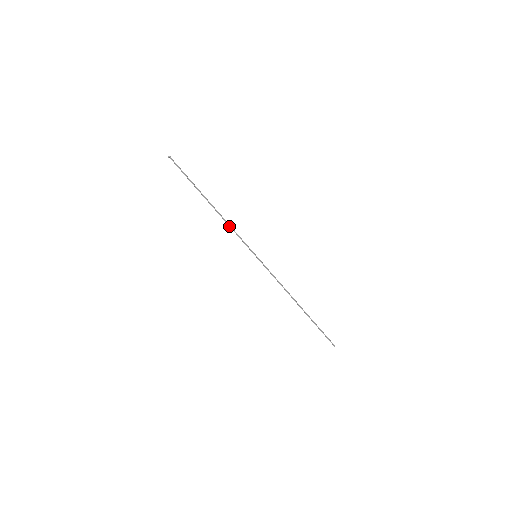
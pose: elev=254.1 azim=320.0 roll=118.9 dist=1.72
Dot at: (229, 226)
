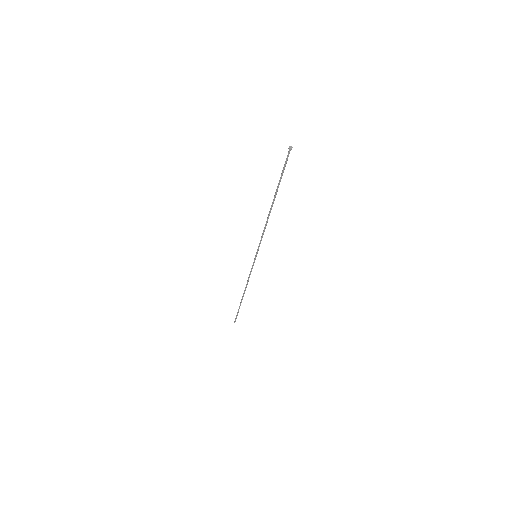
Dot at: (264, 228)
